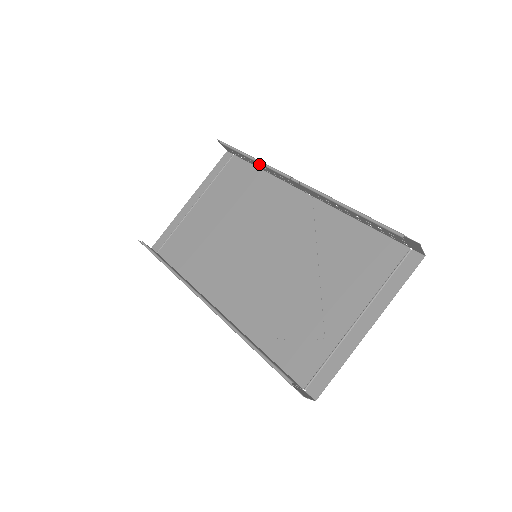
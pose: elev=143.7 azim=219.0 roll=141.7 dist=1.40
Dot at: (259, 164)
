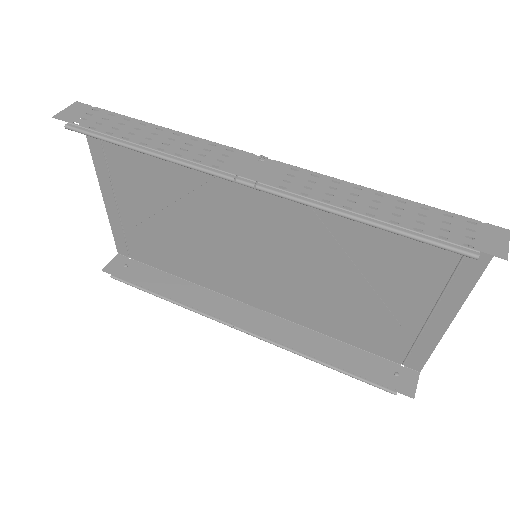
Dot at: (155, 139)
